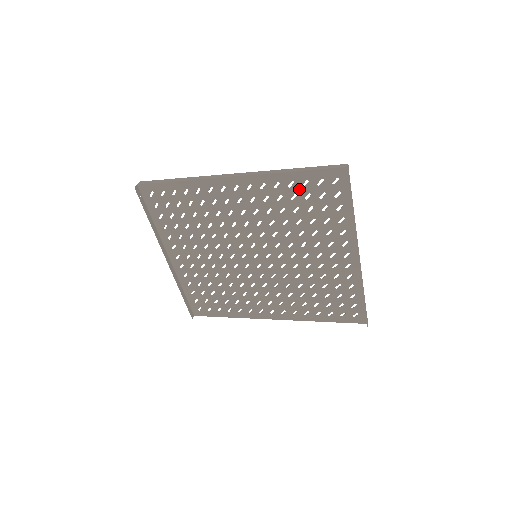
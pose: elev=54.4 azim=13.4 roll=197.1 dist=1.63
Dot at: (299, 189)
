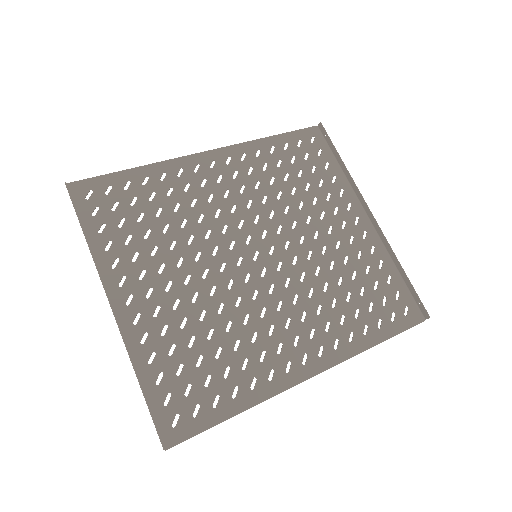
Dot at: (282, 153)
